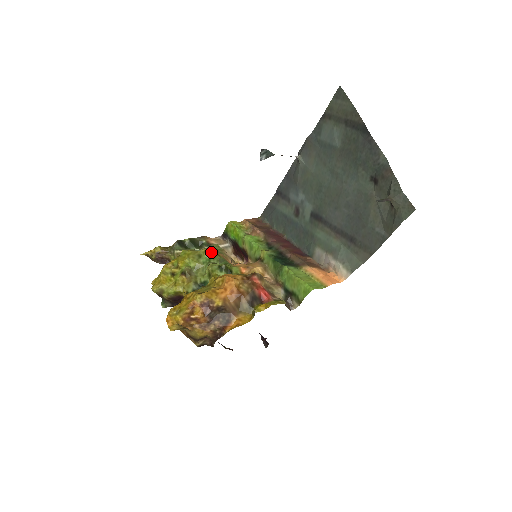
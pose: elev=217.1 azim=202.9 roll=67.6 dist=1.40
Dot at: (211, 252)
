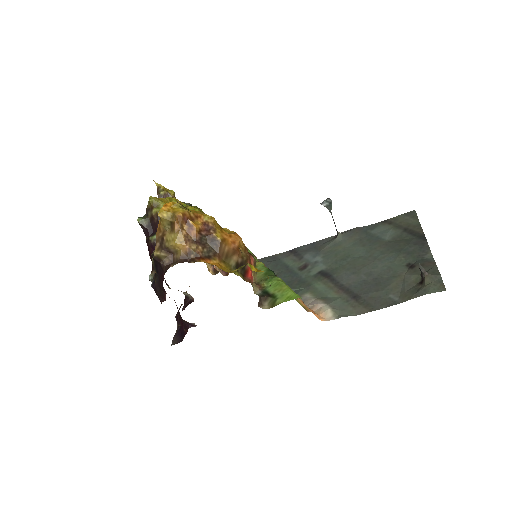
Dot at: occluded
